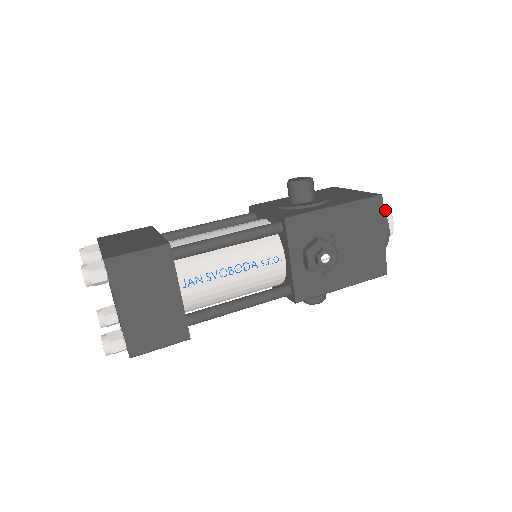
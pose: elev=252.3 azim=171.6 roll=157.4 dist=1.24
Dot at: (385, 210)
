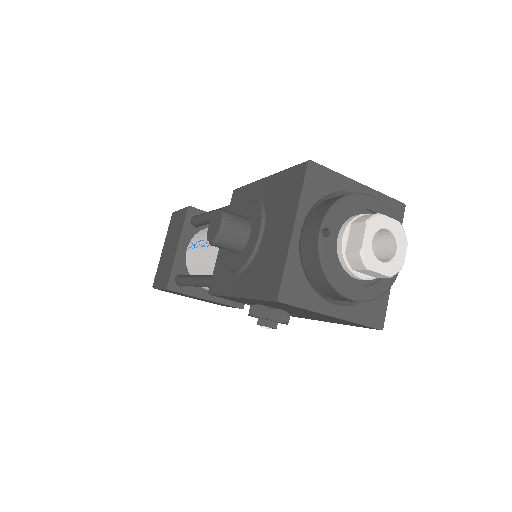
Dot at: (354, 256)
